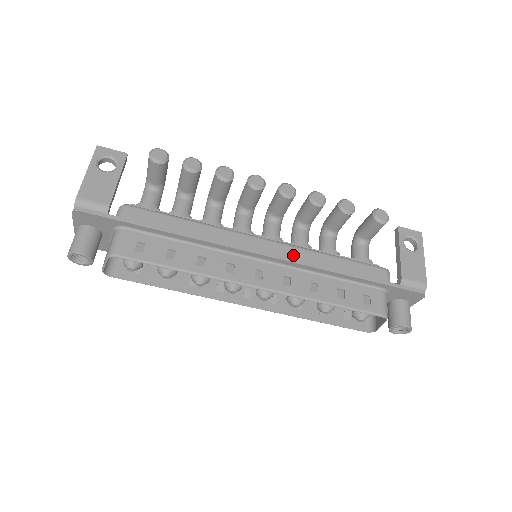
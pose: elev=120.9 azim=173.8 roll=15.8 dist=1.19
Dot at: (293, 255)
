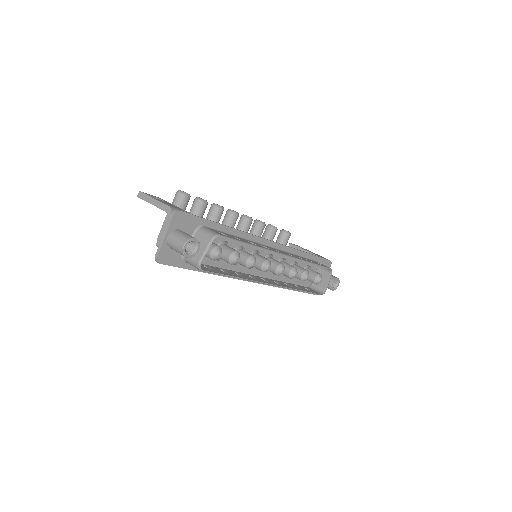
Dot at: occluded
